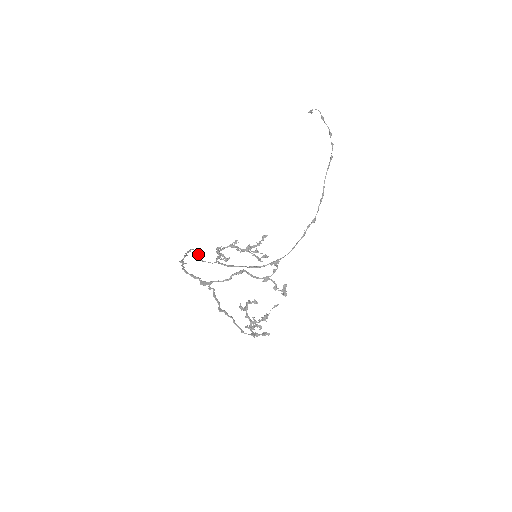
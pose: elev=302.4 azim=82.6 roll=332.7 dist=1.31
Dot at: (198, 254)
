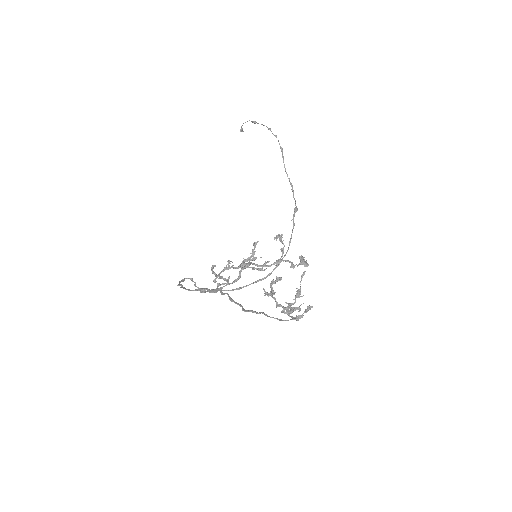
Dot at: (194, 282)
